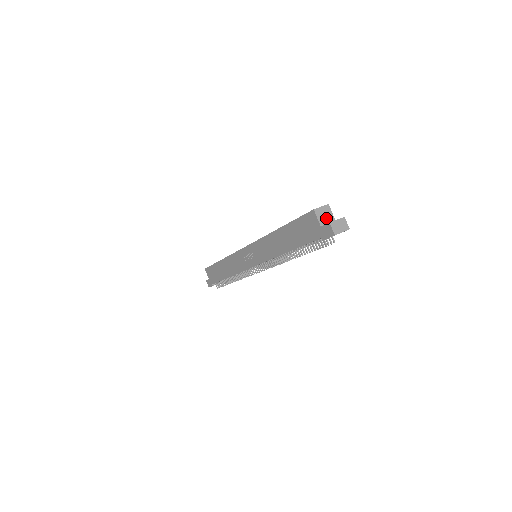
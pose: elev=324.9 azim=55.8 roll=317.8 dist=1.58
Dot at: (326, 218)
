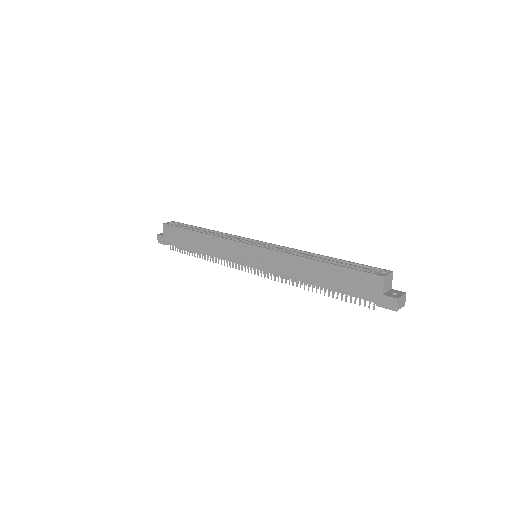
Dot at: (388, 286)
